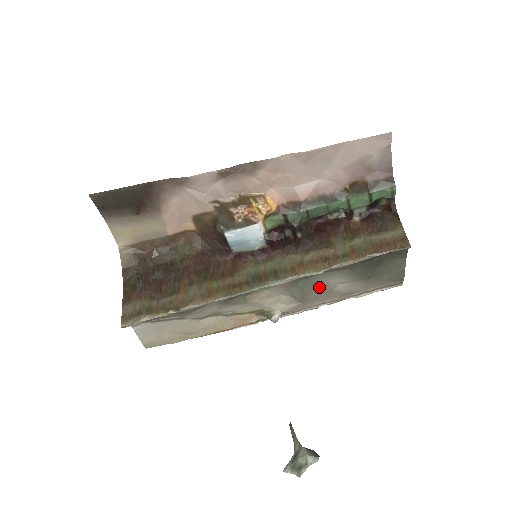
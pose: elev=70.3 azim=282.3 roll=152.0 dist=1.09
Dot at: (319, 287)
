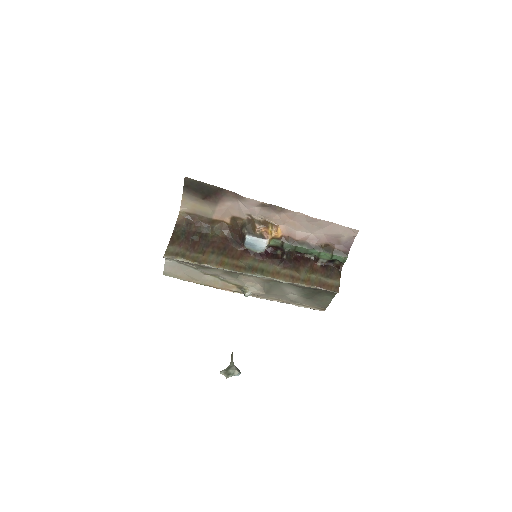
Dot at: (280, 290)
